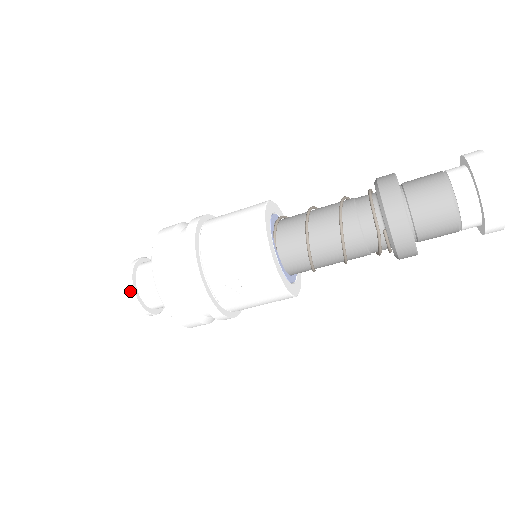
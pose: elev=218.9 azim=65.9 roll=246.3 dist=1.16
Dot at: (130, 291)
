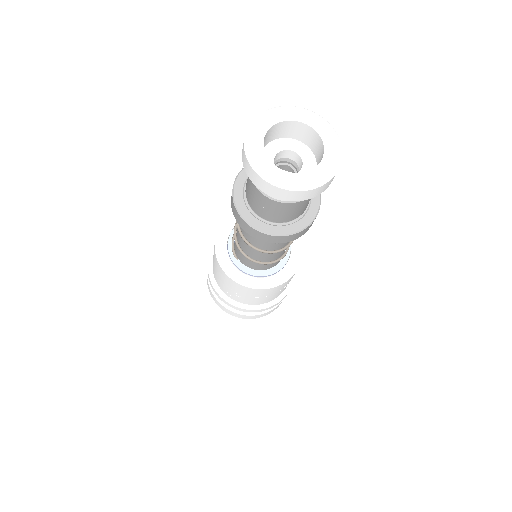
Dot at: occluded
